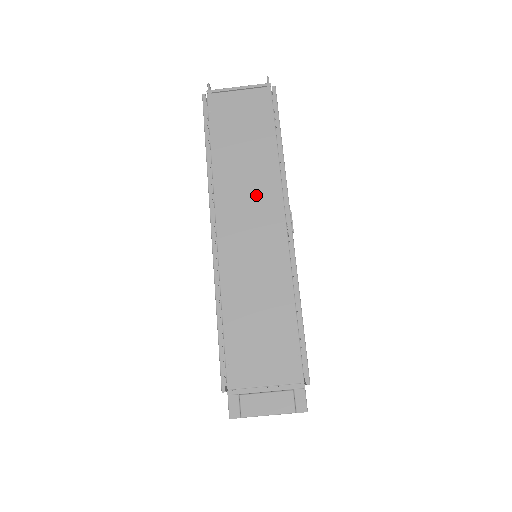
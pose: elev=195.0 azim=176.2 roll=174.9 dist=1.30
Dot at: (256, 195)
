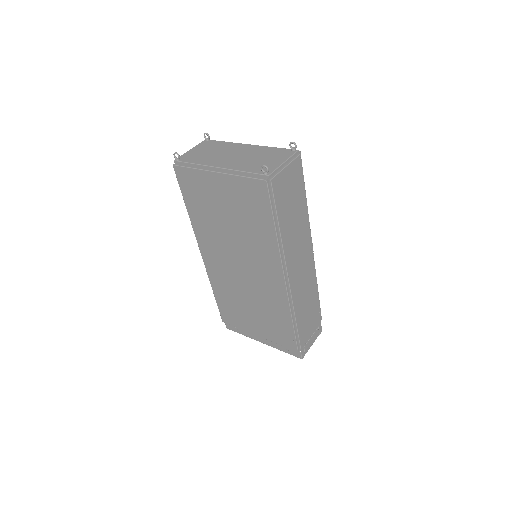
Dot at: (301, 243)
